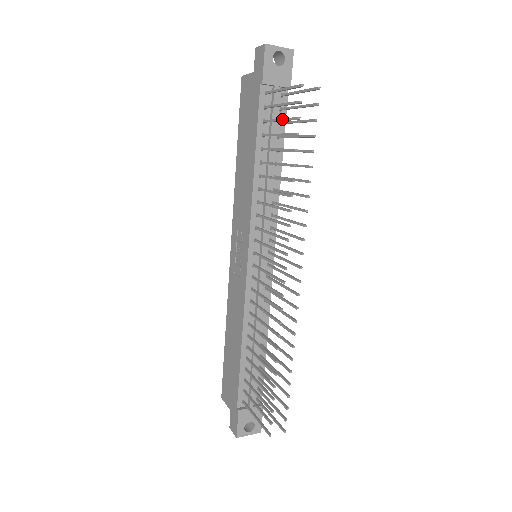
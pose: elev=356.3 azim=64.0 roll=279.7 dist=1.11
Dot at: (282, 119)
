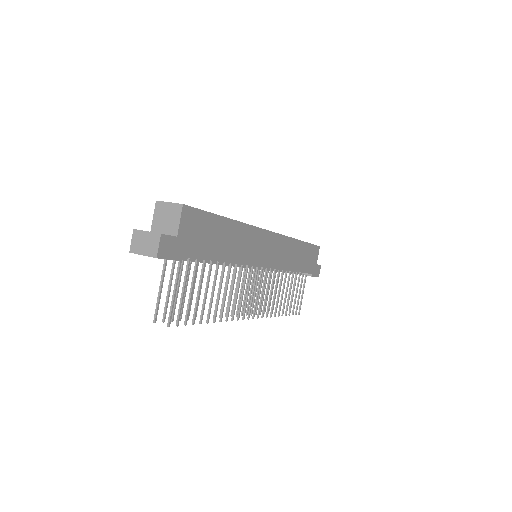
Dot at: occluded
